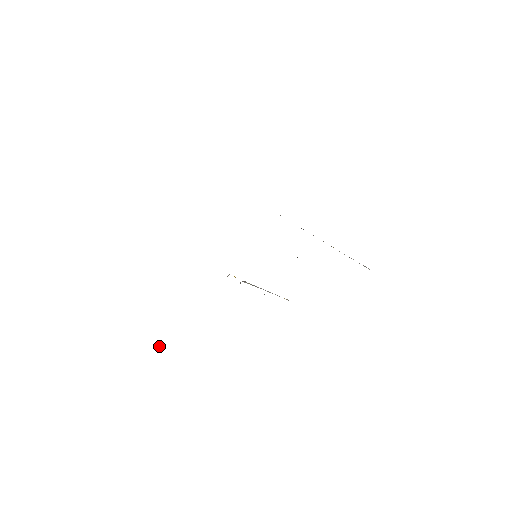
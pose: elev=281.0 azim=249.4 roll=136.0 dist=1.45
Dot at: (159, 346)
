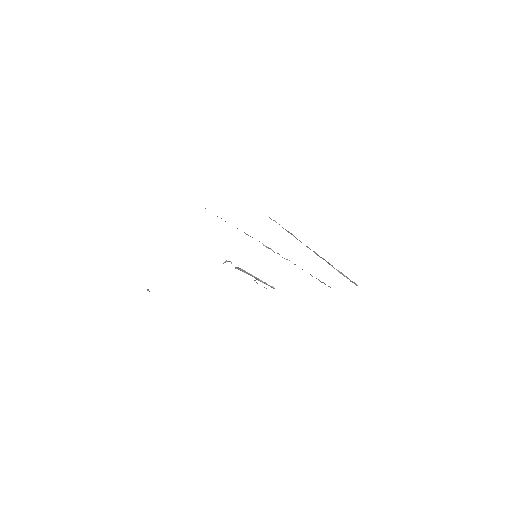
Dot at: (148, 290)
